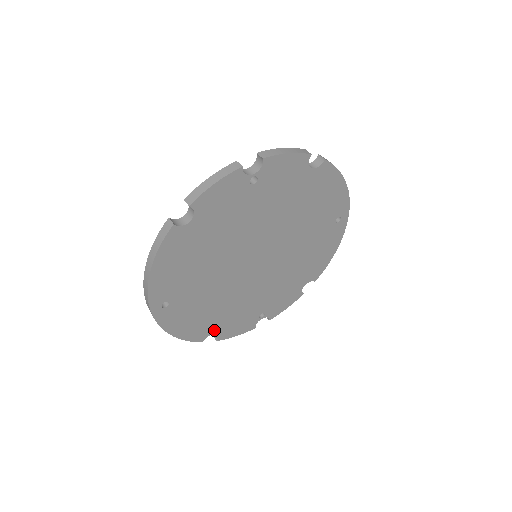
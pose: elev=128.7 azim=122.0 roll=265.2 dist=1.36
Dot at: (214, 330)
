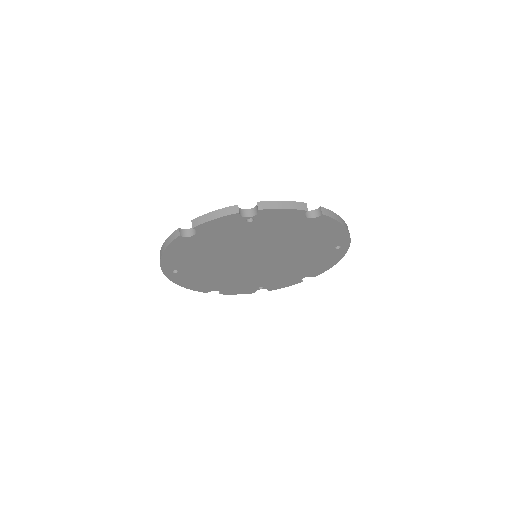
Dot at: (217, 289)
